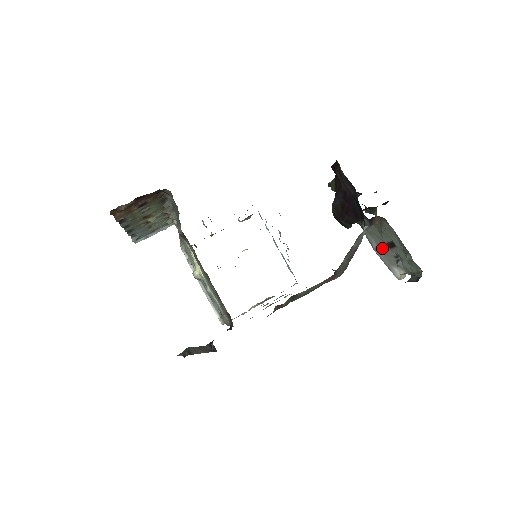
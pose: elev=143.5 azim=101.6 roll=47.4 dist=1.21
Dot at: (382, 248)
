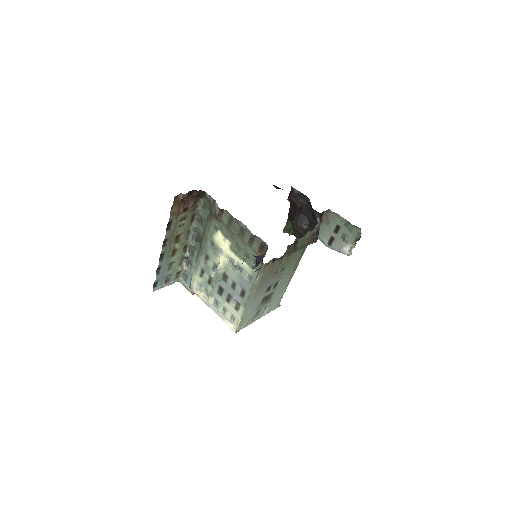
Dot at: (332, 240)
